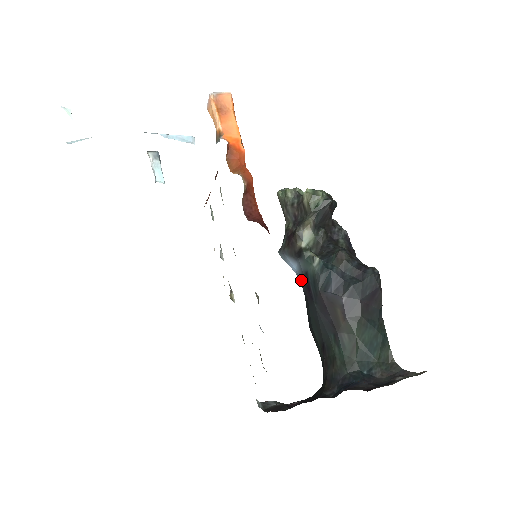
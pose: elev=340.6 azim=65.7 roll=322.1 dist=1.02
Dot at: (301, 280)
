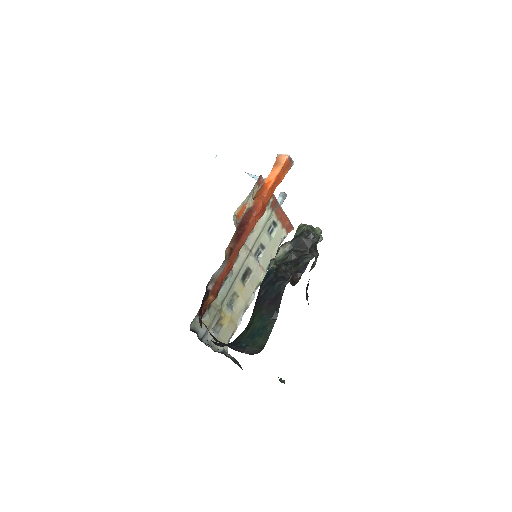
Dot at: occluded
